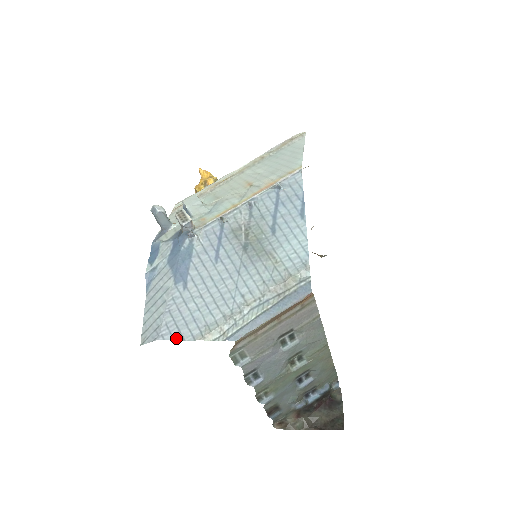
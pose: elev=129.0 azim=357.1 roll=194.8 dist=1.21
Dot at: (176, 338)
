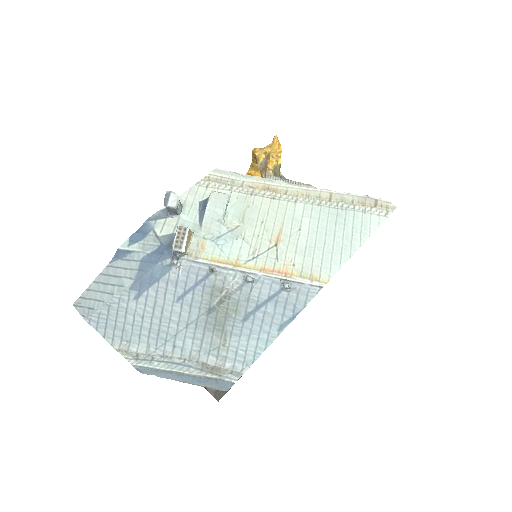
Dot at: (99, 331)
